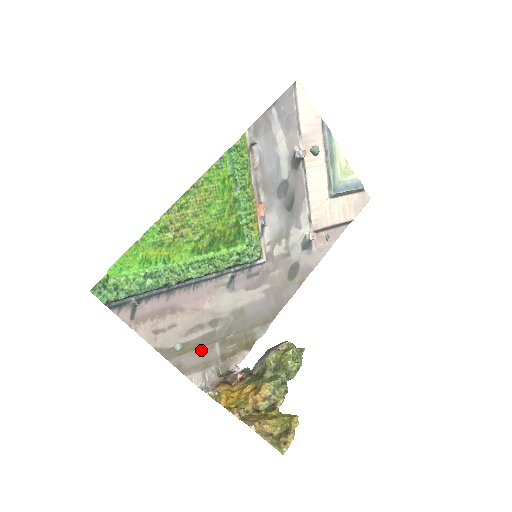
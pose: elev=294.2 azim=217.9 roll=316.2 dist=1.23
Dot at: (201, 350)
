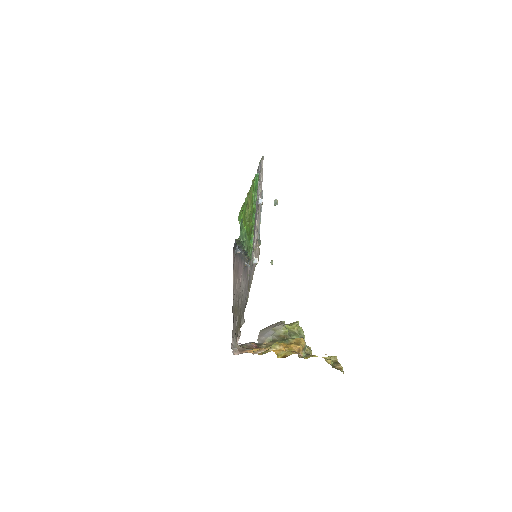
Dot at: (236, 316)
